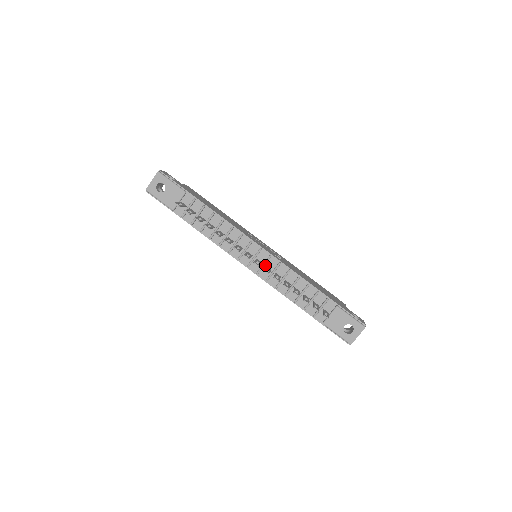
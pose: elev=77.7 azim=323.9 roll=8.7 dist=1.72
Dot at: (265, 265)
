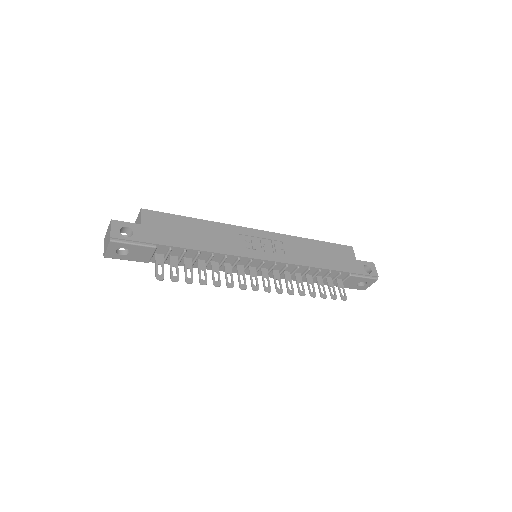
Dot at: (271, 269)
